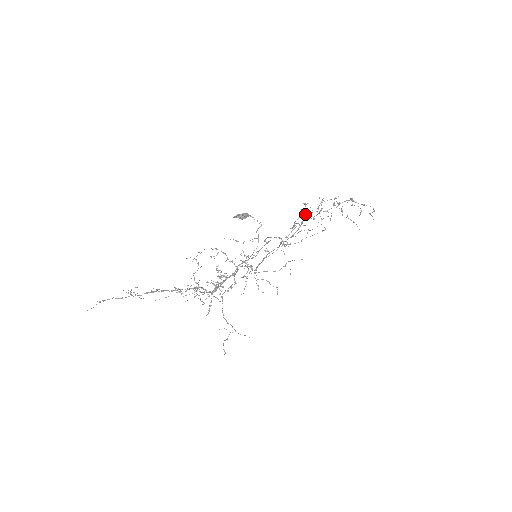
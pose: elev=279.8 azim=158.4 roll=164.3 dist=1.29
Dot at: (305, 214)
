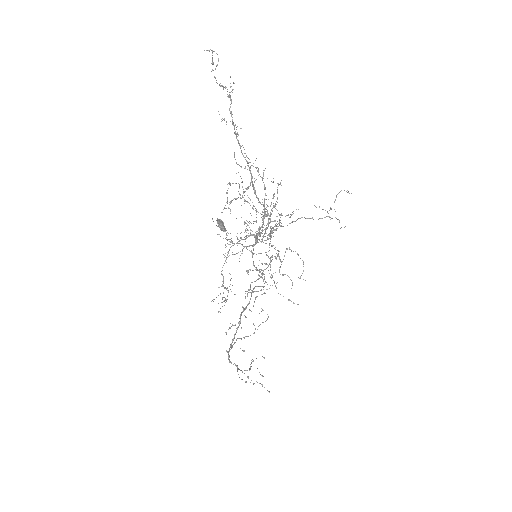
Dot at: (247, 293)
